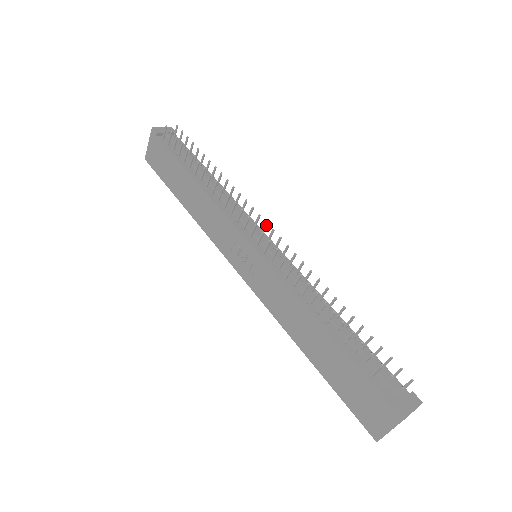
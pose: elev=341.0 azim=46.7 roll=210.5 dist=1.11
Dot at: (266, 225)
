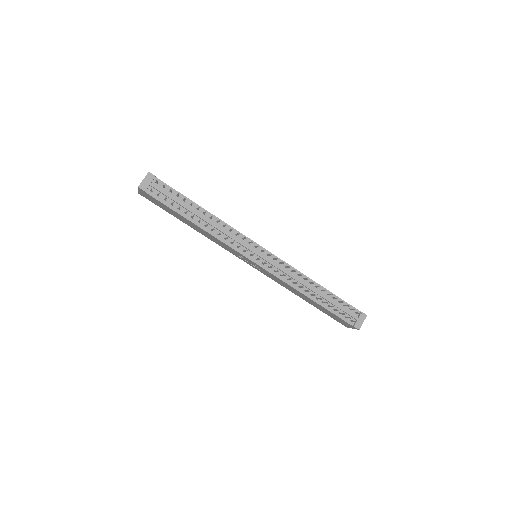
Dot at: (258, 246)
